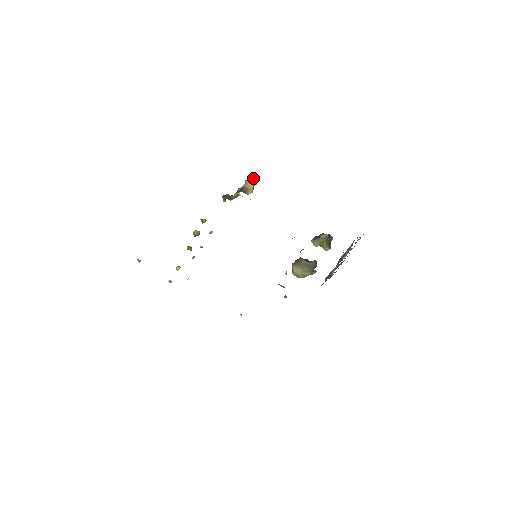
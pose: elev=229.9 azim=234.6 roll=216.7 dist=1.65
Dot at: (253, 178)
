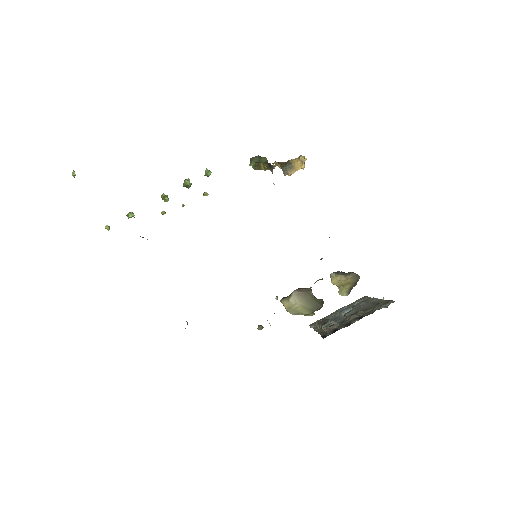
Dot at: (305, 158)
